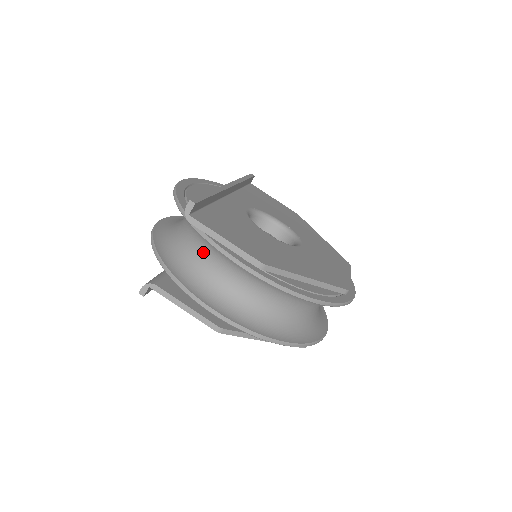
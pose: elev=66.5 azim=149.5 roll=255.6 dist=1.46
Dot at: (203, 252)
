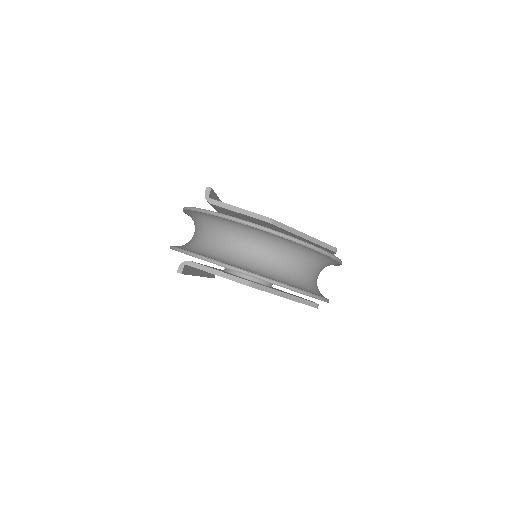
Dot at: (220, 238)
